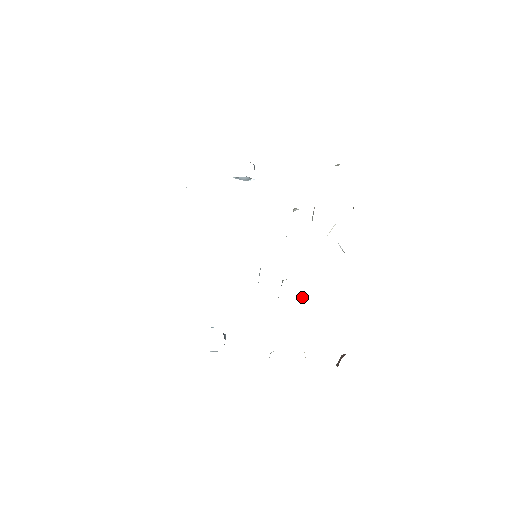
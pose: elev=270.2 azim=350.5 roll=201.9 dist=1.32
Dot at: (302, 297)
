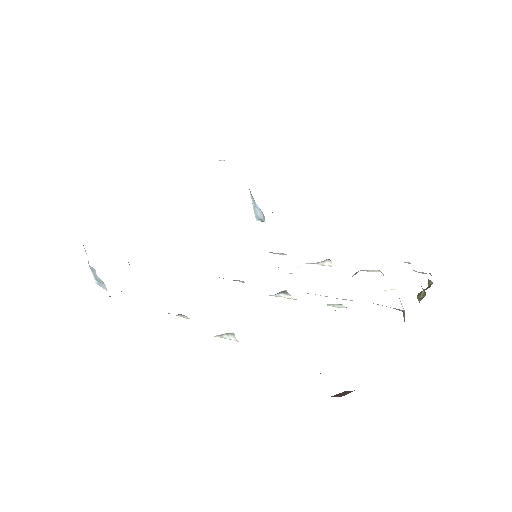
Dot at: occluded
